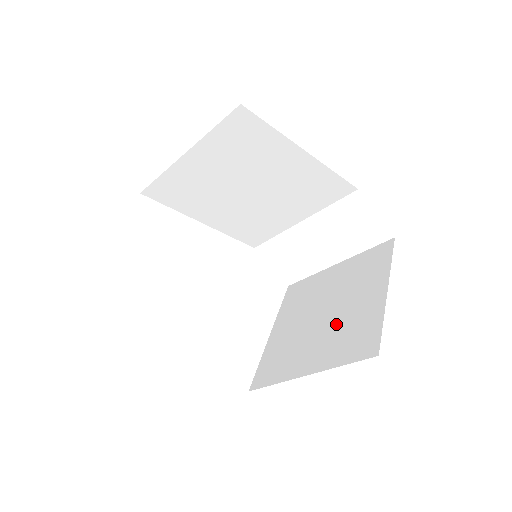
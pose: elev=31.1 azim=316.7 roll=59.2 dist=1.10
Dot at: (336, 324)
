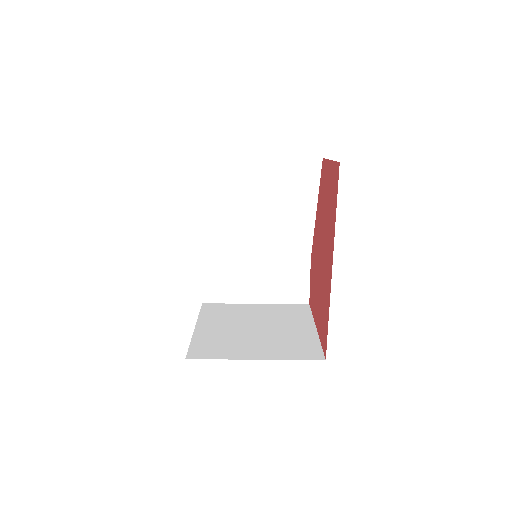
Dot at: (274, 336)
